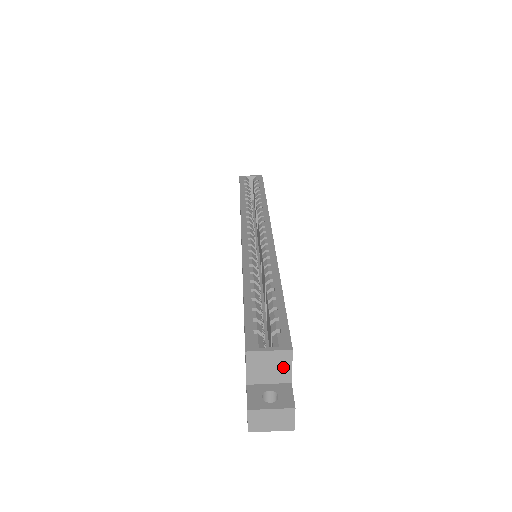
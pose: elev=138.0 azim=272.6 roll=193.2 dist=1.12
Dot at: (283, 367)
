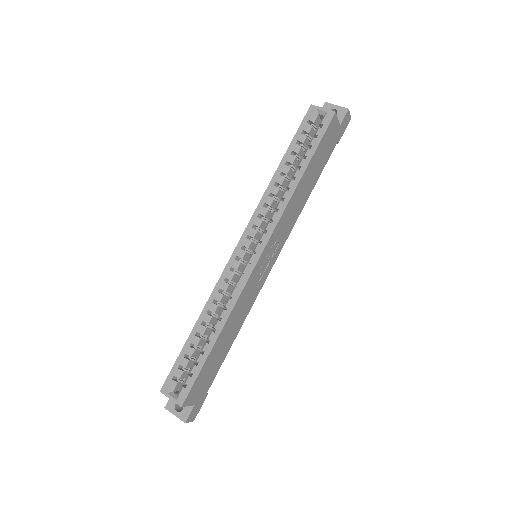
Dot at: occluded
